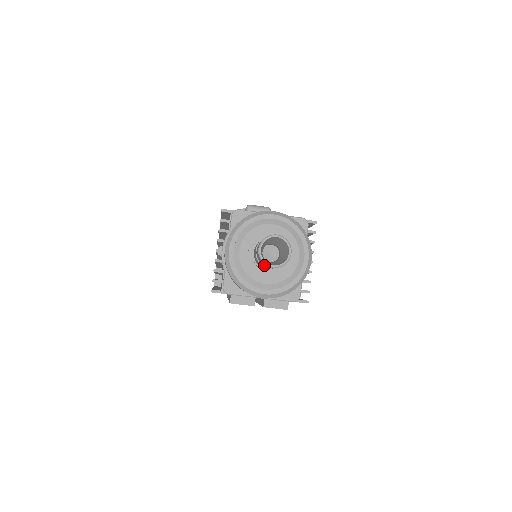
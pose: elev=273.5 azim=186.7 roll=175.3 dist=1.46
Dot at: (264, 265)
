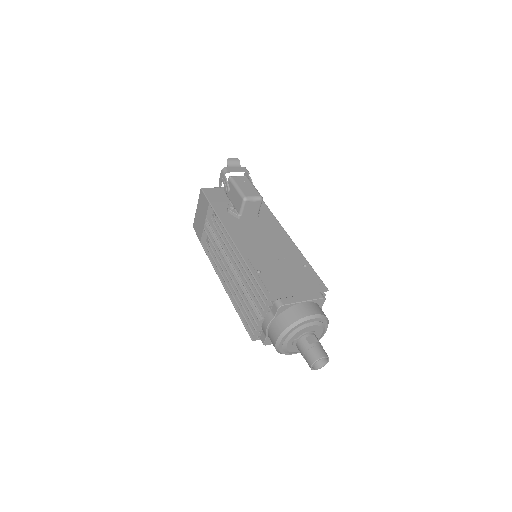
Dot at: occluded
